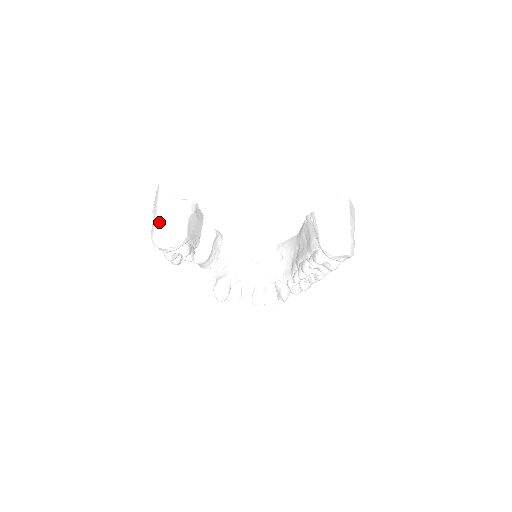
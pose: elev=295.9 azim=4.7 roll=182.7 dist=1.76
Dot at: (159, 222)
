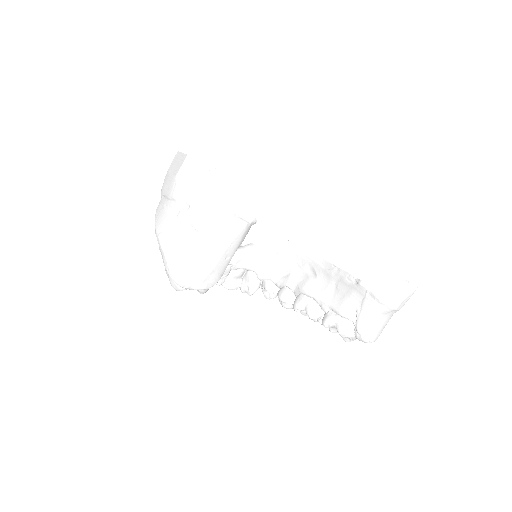
Dot at: (192, 242)
